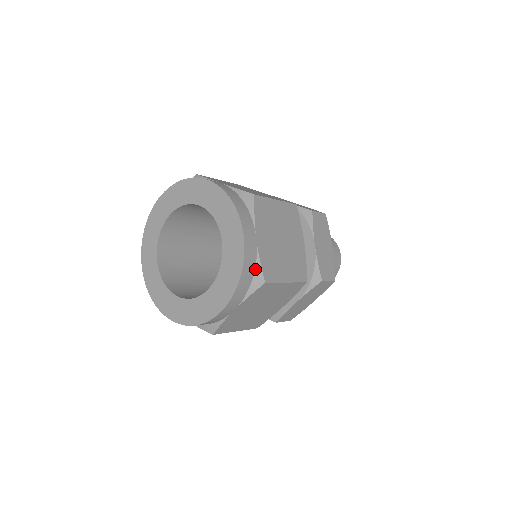
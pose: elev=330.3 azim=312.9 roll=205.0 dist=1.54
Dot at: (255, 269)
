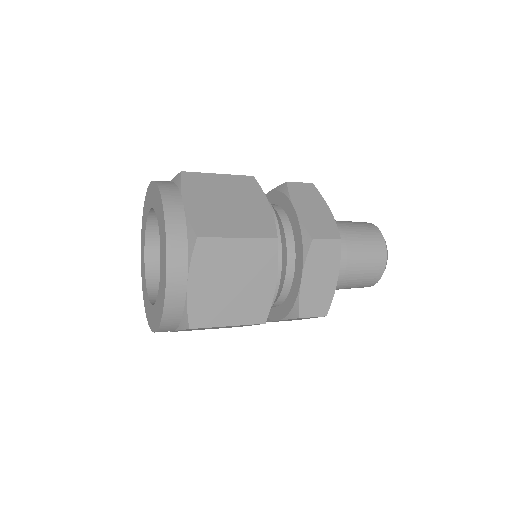
Dot at: (183, 312)
